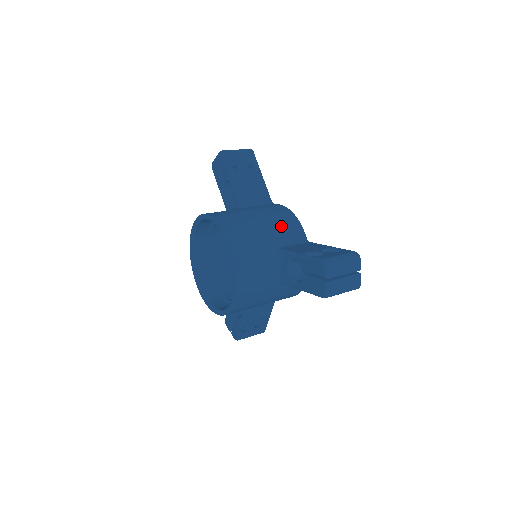
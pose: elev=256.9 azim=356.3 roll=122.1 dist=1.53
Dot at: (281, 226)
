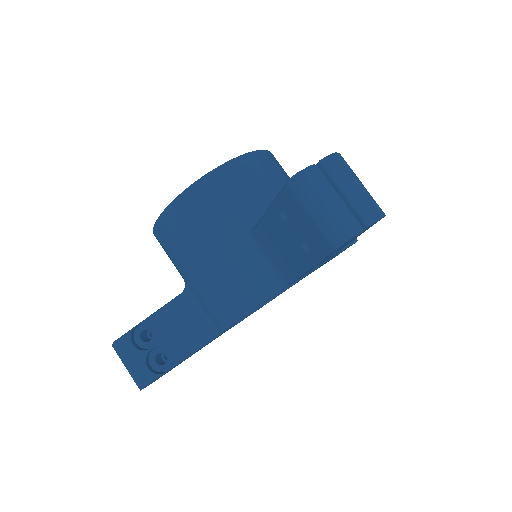
Dot at: occluded
